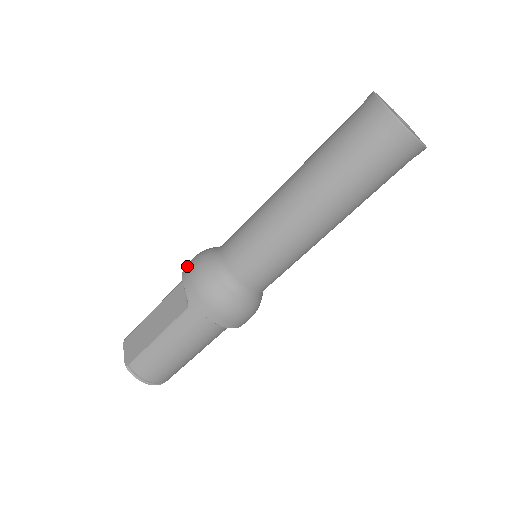
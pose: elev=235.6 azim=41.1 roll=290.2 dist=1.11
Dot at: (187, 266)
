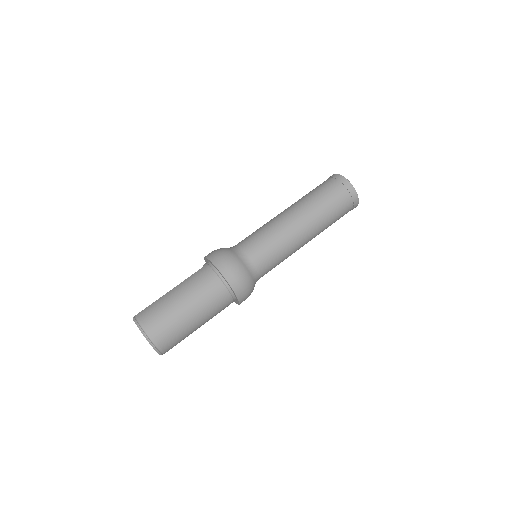
Dot at: occluded
